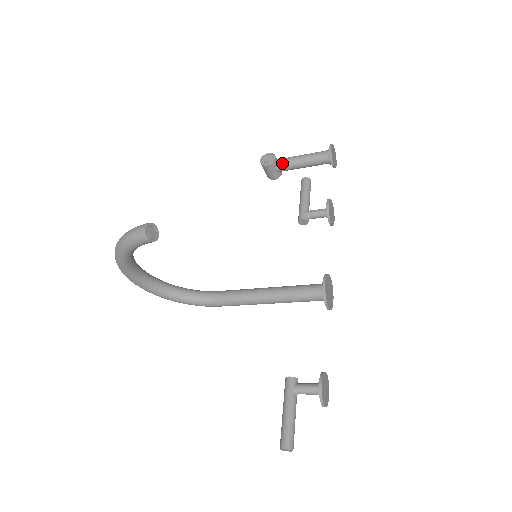
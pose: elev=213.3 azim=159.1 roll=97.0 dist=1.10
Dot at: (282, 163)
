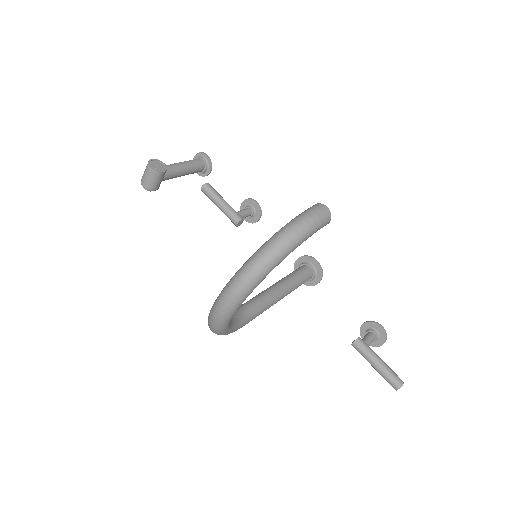
Dot at: (169, 170)
